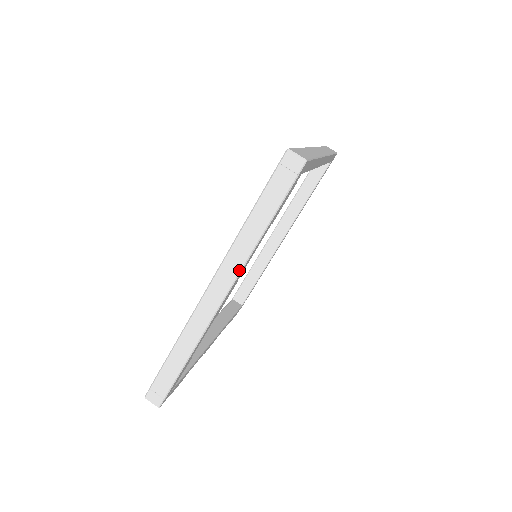
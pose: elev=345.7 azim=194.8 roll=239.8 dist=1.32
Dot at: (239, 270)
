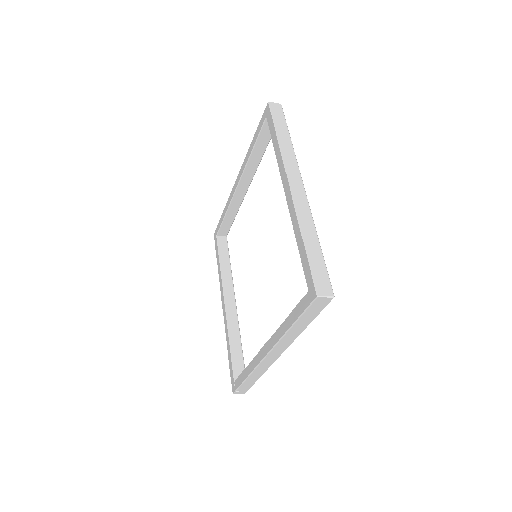
Dot at: (289, 345)
